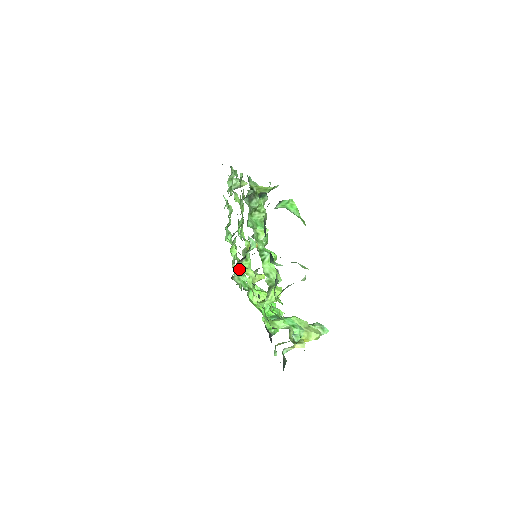
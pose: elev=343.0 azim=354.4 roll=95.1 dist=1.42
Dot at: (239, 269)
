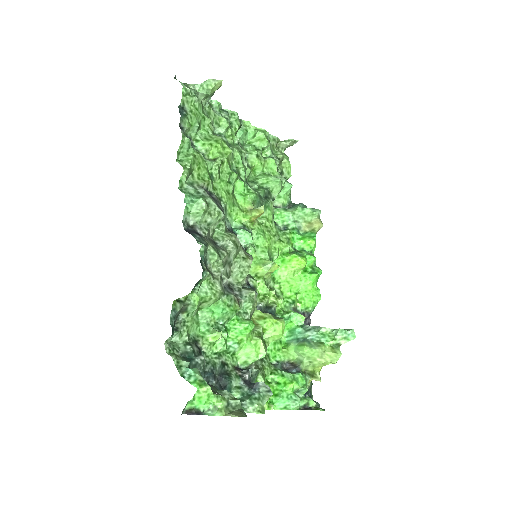
Dot at: (287, 145)
